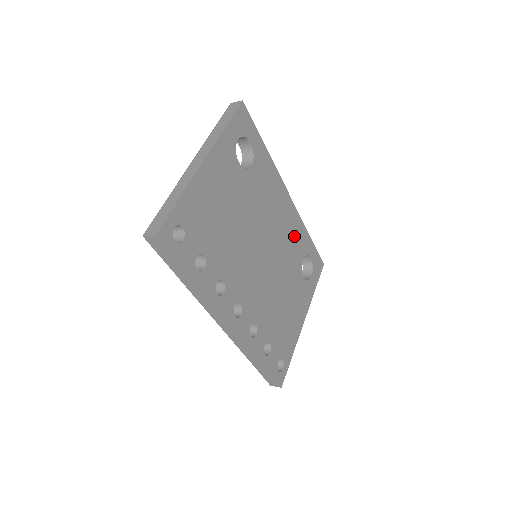
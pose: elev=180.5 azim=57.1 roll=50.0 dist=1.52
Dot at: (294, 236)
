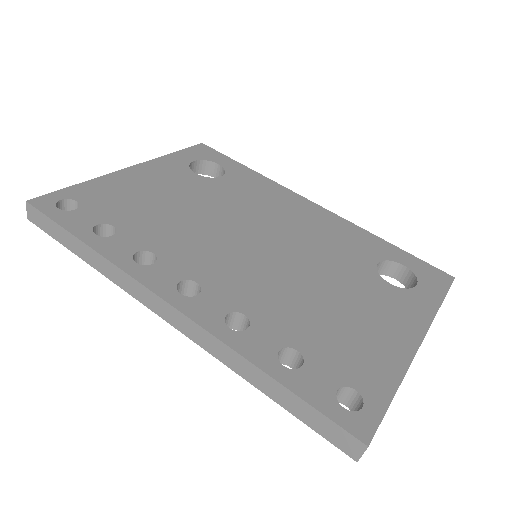
Dot at: (340, 237)
